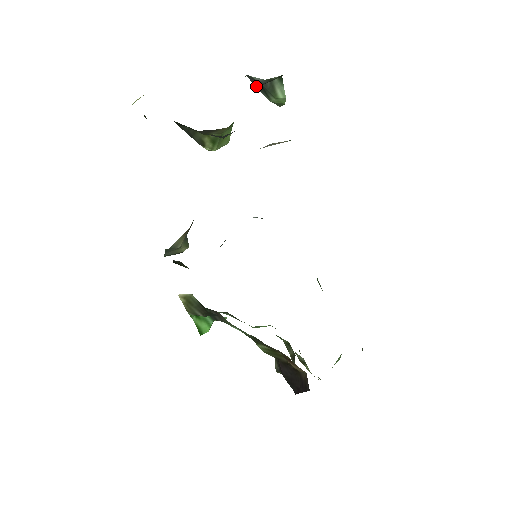
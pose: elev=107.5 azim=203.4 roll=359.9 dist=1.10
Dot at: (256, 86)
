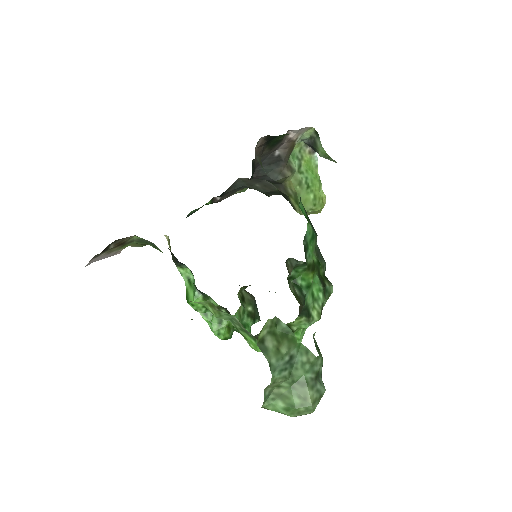
Dot at: (315, 151)
